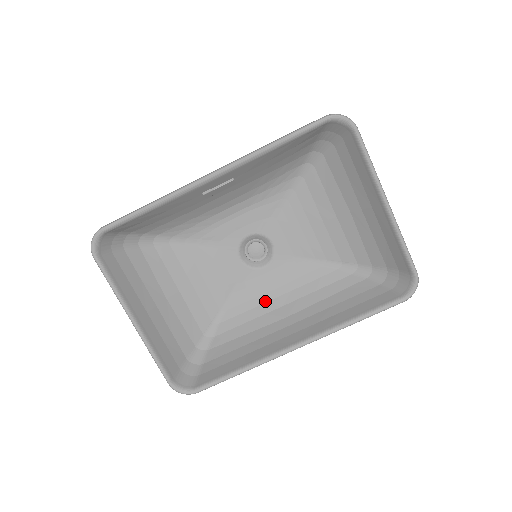
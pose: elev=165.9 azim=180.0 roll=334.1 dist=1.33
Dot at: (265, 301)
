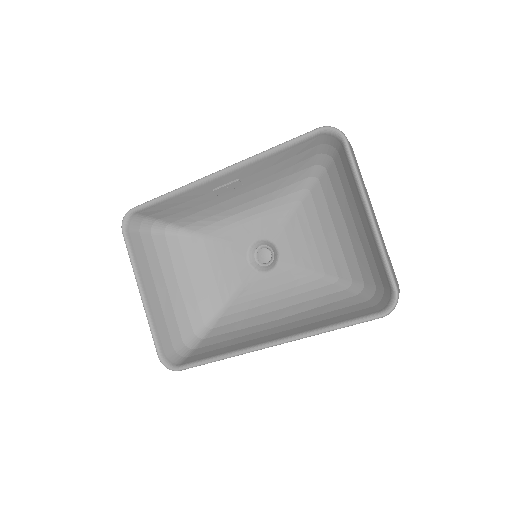
Dot at: (263, 304)
